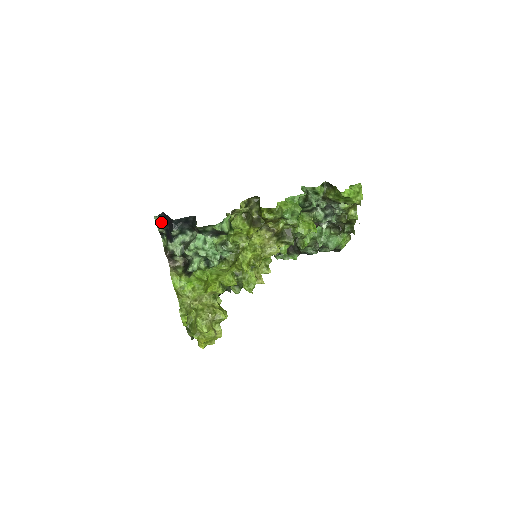
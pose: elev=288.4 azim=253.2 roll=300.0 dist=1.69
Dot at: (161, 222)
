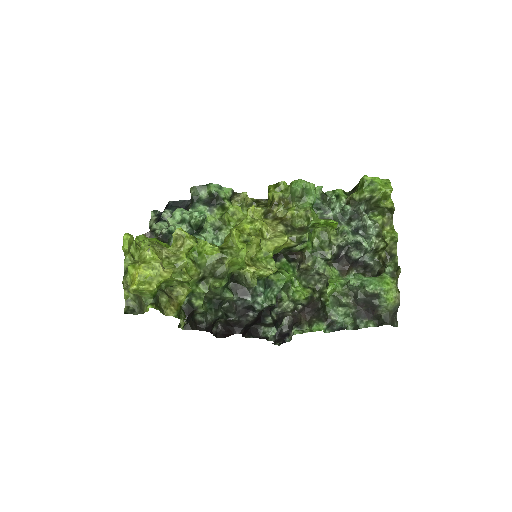
Dot at: (156, 217)
